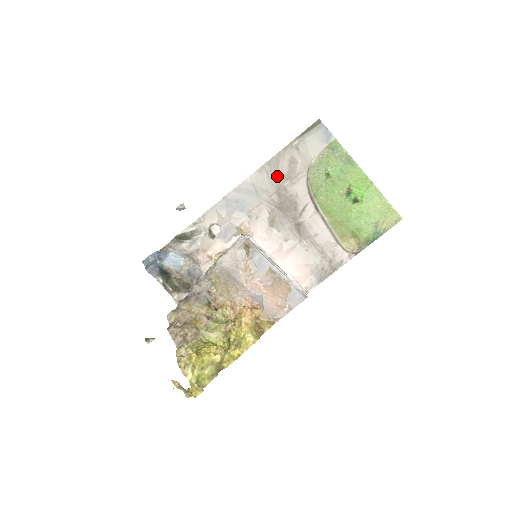
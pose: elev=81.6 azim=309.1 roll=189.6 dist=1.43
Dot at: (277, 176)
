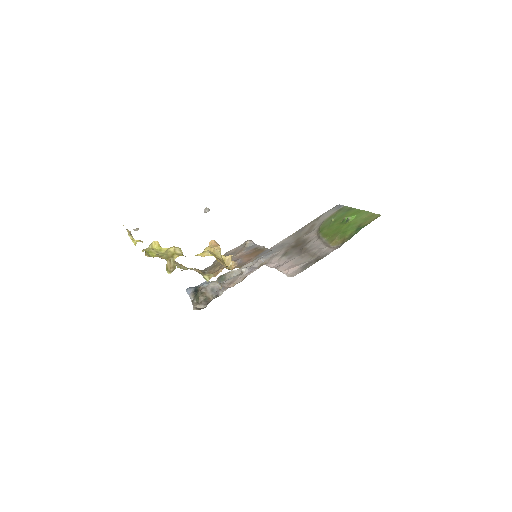
Dot at: (299, 235)
